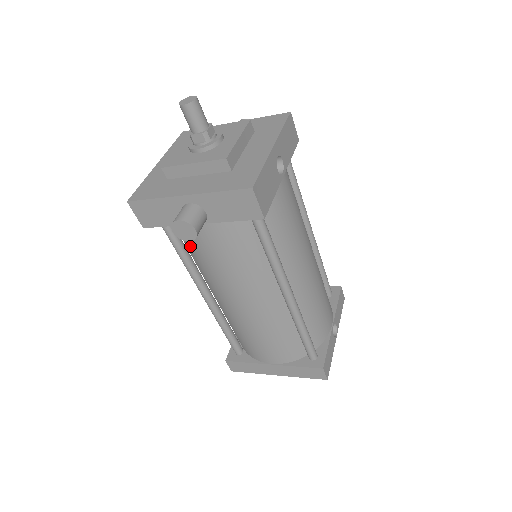
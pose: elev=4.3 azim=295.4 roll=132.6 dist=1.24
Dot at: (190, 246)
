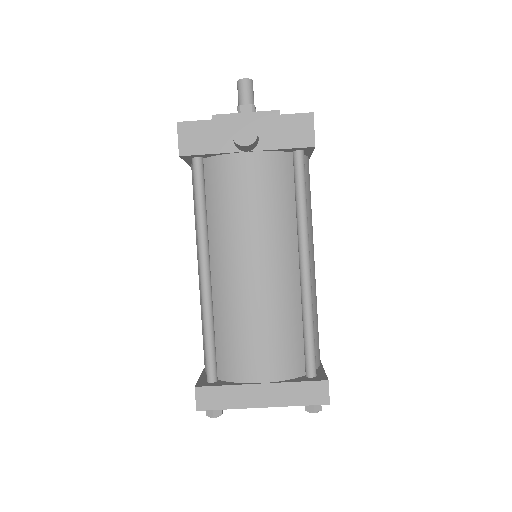
Dot at: (218, 190)
